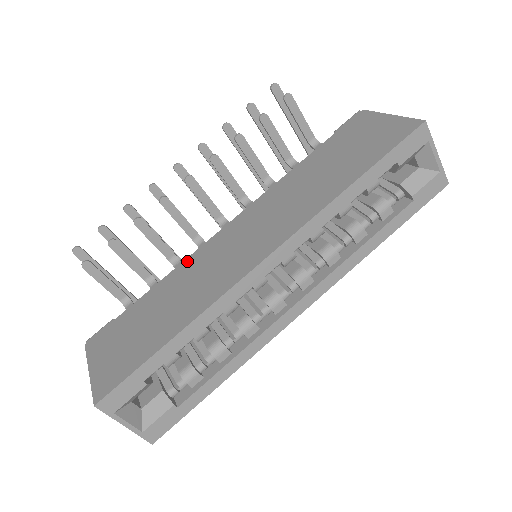
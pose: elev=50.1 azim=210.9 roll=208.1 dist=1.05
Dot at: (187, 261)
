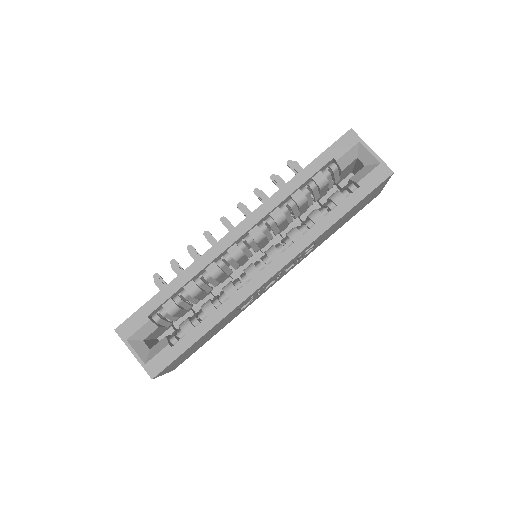
Dot at: occluded
